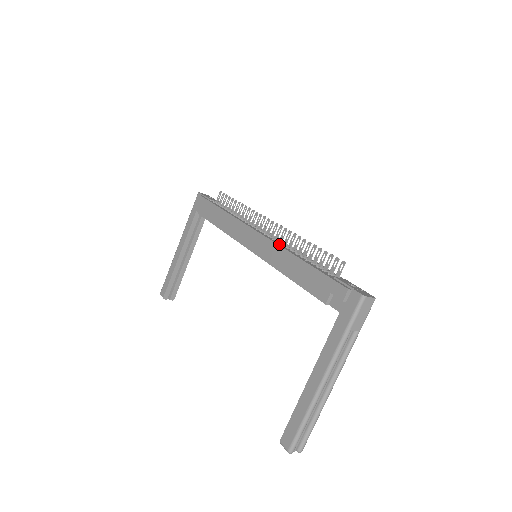
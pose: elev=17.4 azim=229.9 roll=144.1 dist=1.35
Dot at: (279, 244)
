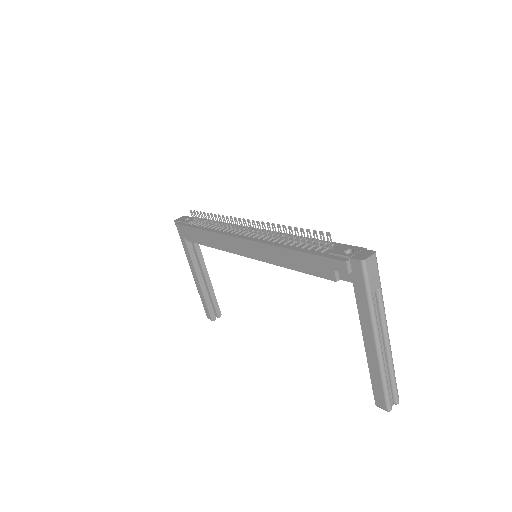
Dot at: (266, 242)
